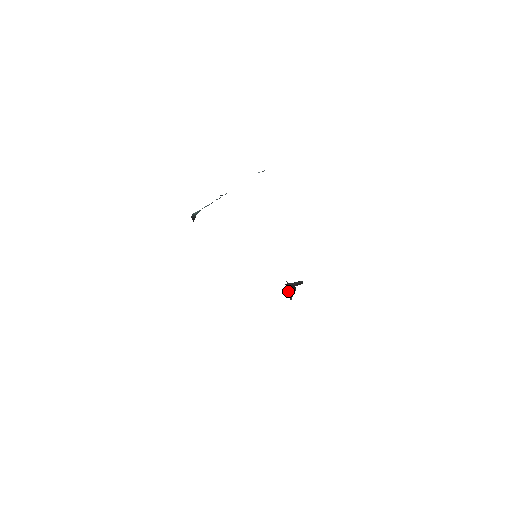
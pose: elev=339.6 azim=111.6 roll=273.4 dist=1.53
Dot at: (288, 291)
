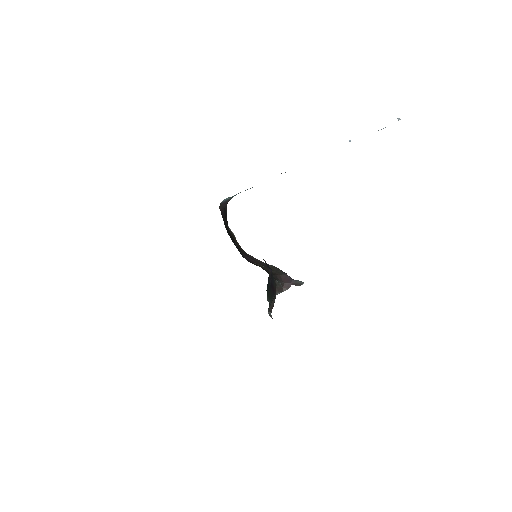
Dot at: occluded
